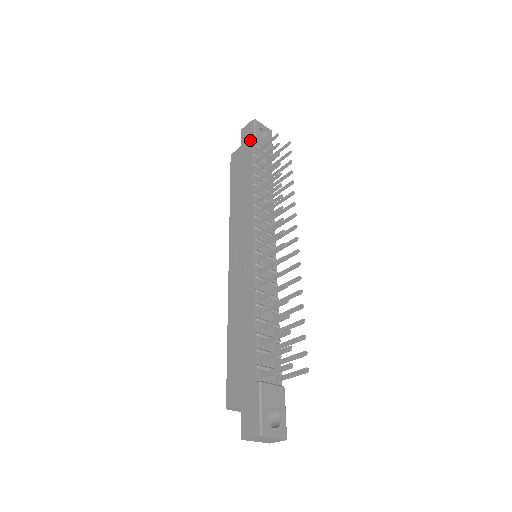
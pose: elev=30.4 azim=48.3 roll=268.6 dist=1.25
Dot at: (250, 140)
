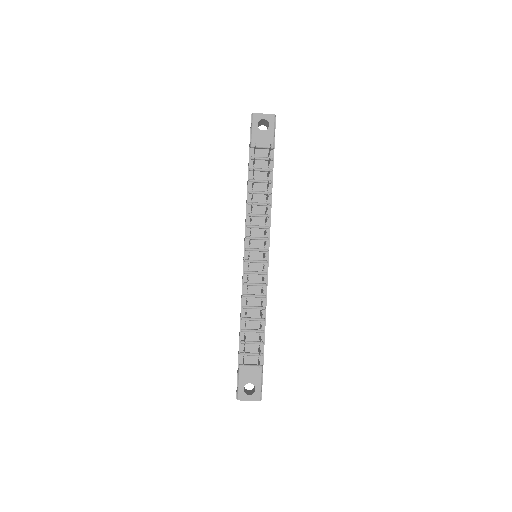
Dot at: occluded
